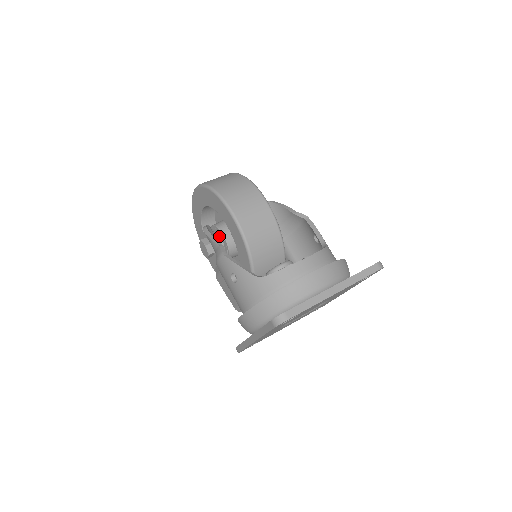
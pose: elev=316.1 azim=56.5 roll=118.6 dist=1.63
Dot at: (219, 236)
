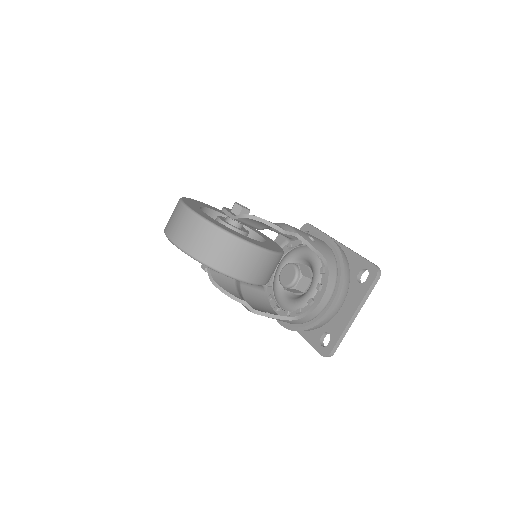
Dot at: occluded
